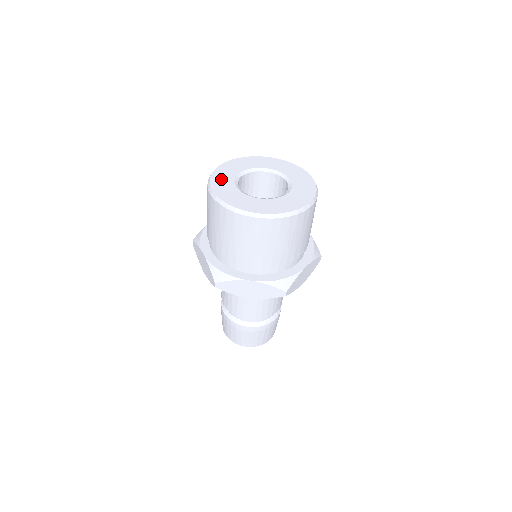
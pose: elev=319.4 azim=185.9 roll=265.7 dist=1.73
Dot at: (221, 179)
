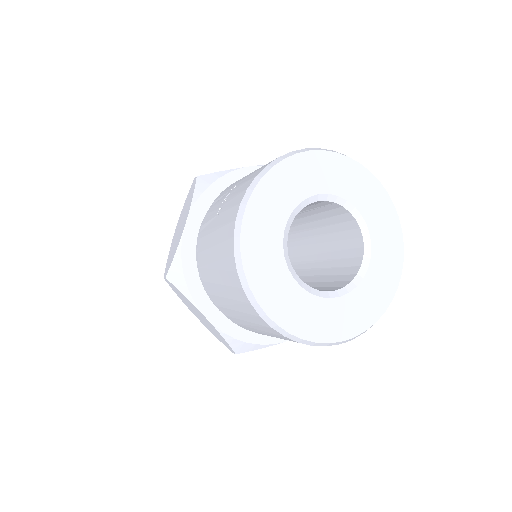
Dot at: (264, 268)
